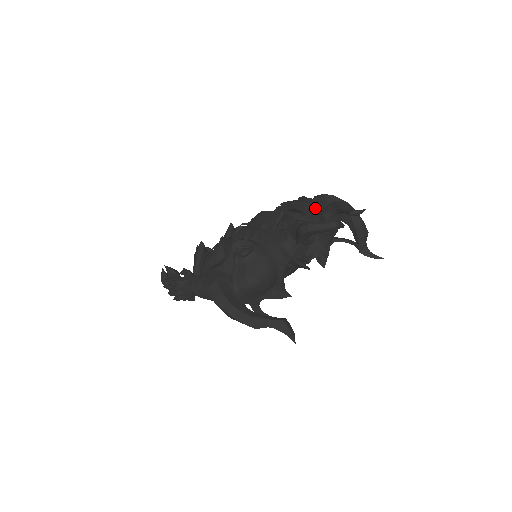
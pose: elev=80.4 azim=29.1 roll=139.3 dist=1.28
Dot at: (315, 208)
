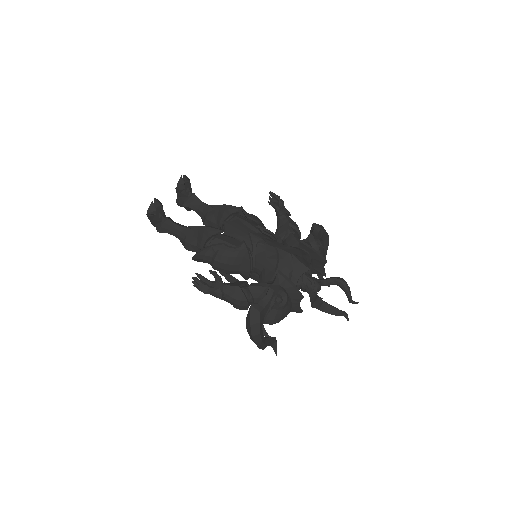
Dot at: (323, 263)
